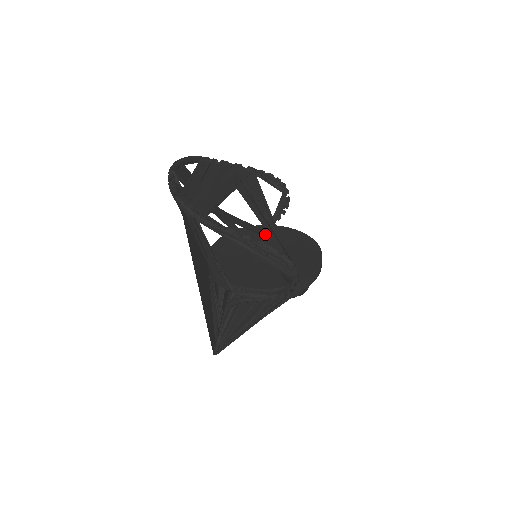
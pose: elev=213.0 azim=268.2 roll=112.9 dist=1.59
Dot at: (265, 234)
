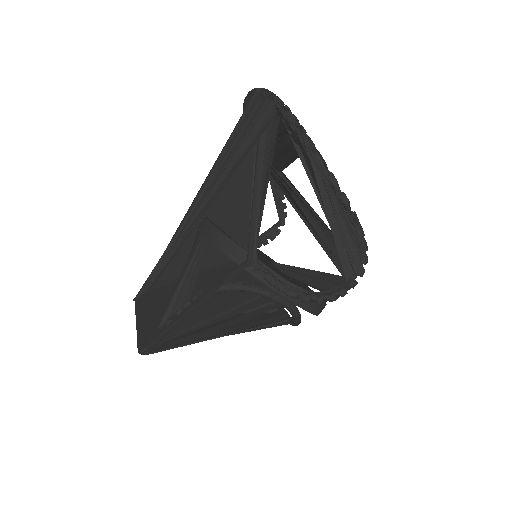
Dot at: occluded
